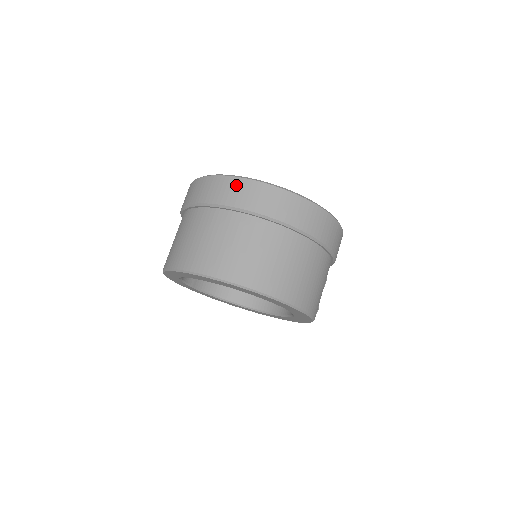
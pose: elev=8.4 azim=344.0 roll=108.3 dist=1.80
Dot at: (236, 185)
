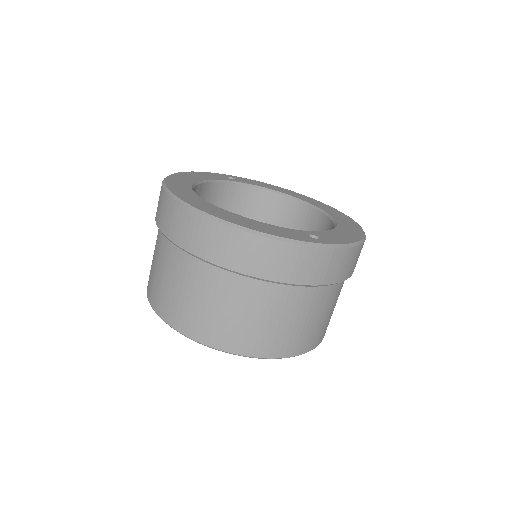
Dot at: (250, 245)
